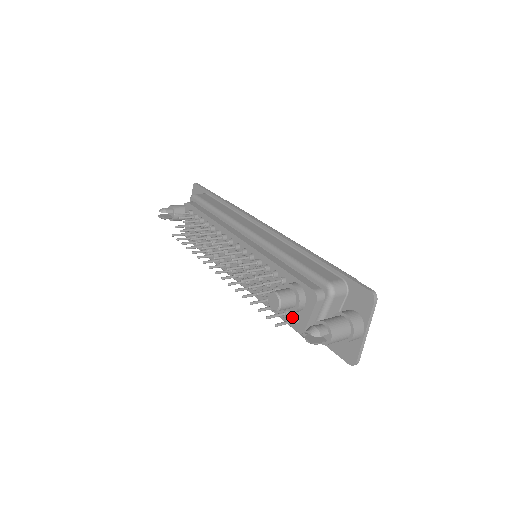
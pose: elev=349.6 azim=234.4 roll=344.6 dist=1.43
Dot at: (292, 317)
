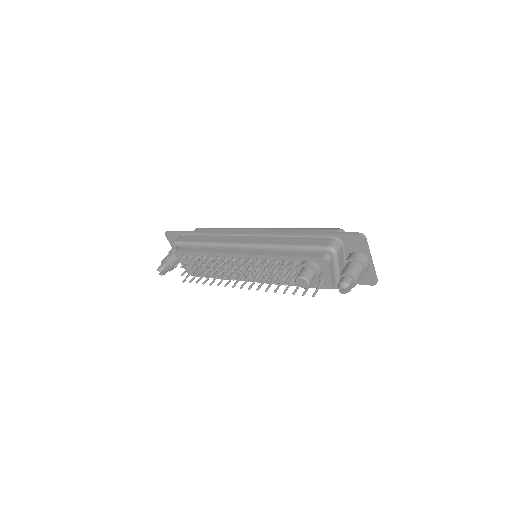
Dot at: (318, 283)
